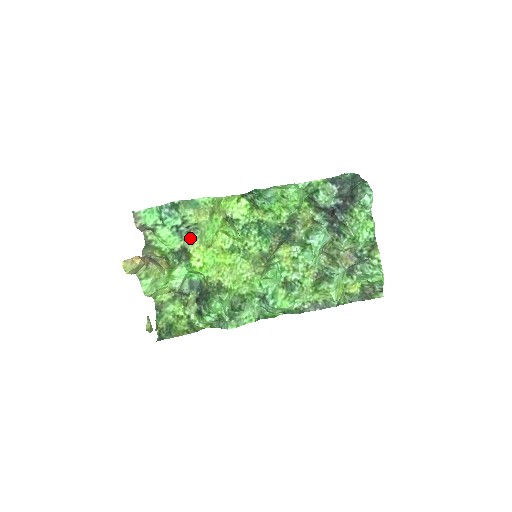
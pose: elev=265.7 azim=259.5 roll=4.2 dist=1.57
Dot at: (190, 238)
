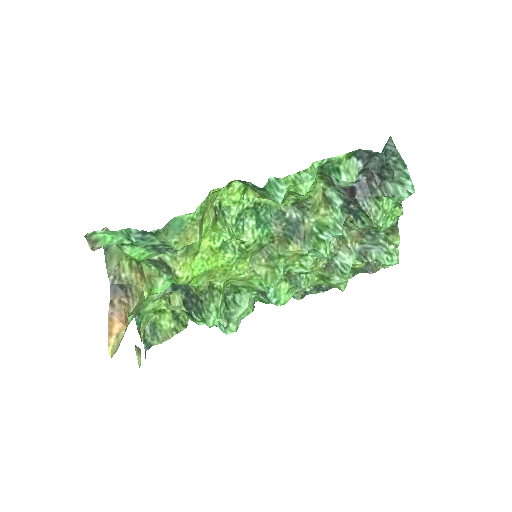
Dot at: (173, 255)
